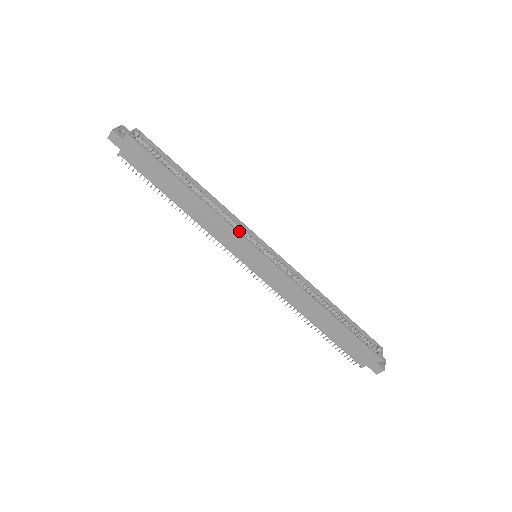
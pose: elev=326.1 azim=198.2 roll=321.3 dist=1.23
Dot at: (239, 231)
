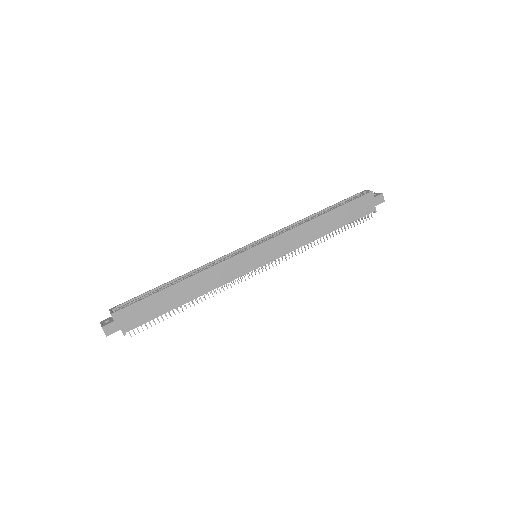
Dot at: (230, 258)
